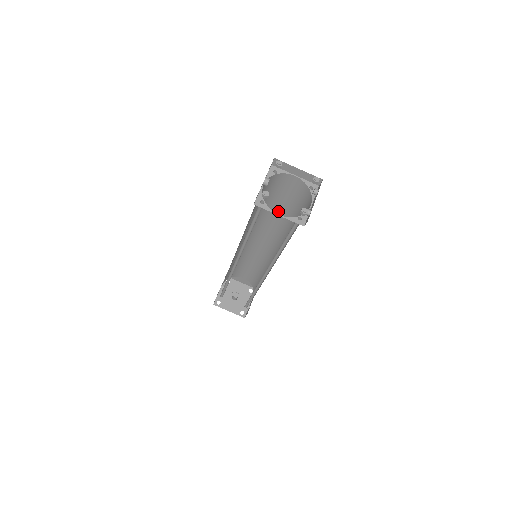
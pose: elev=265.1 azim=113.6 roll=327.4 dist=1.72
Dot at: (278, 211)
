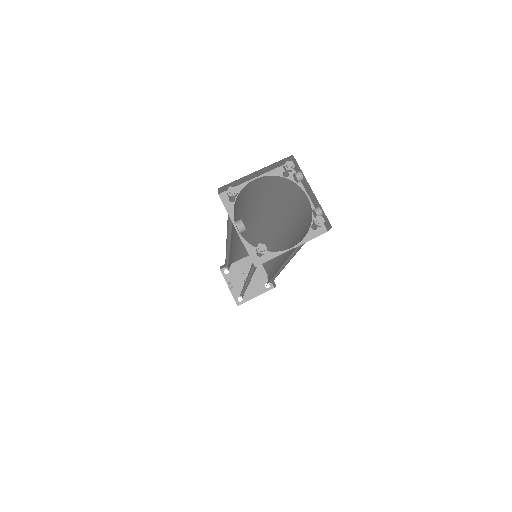
Dot at: (250, 210)
